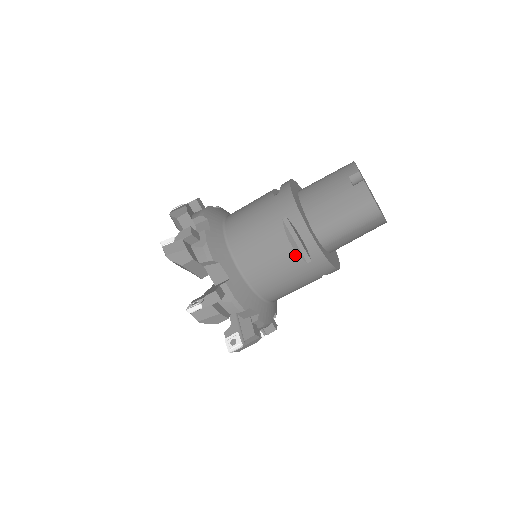
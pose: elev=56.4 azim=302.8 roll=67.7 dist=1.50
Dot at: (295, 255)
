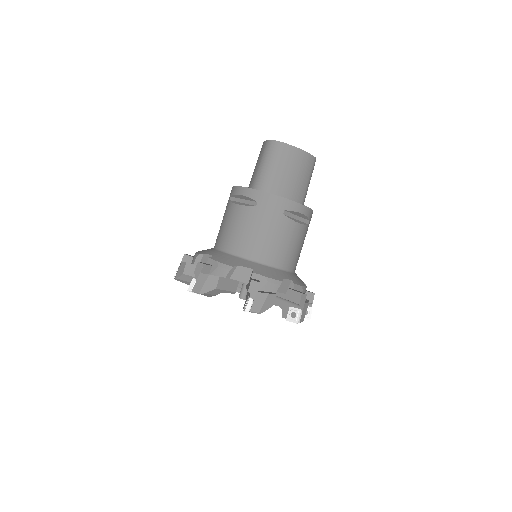
Dot at: (244, 208)
